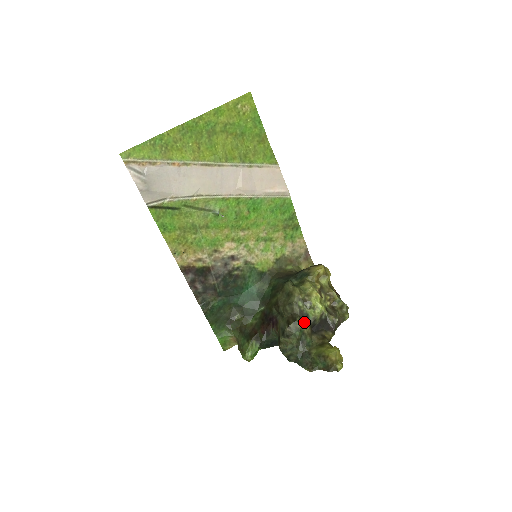
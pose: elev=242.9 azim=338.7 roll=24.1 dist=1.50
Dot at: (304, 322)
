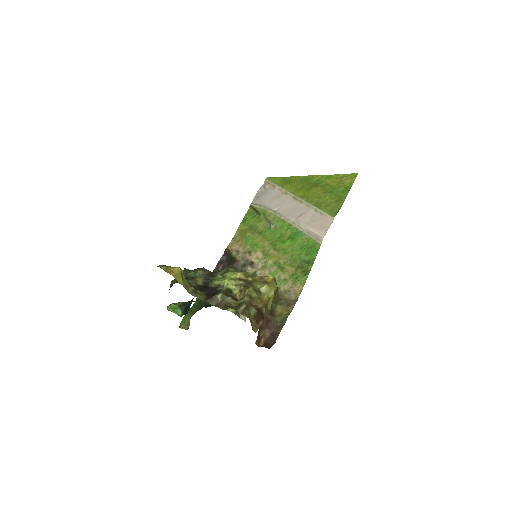
Dot at: (206, 275)
